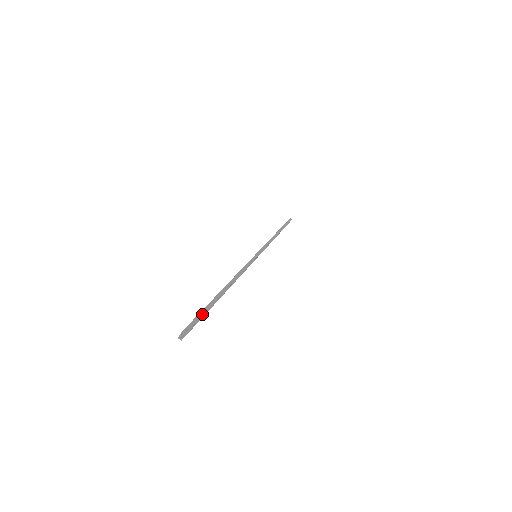
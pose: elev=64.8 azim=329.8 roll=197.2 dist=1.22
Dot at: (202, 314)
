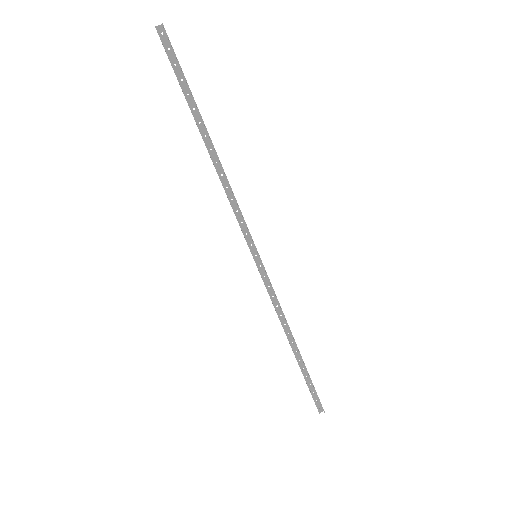
Dot at: occluded
